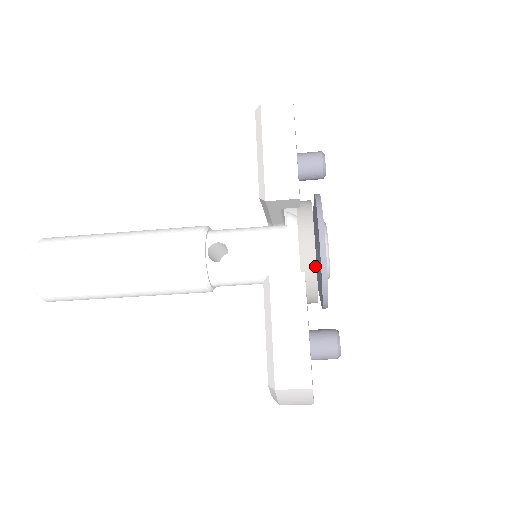
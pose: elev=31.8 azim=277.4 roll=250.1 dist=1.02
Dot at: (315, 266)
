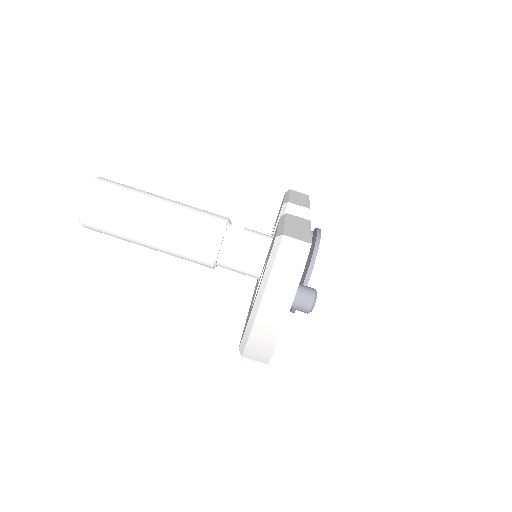
Dot at: occluded
